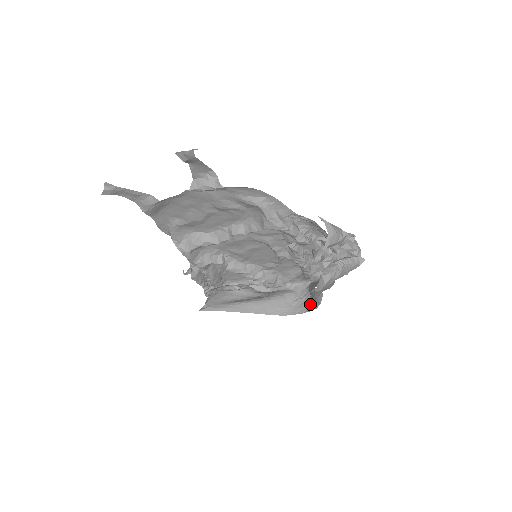
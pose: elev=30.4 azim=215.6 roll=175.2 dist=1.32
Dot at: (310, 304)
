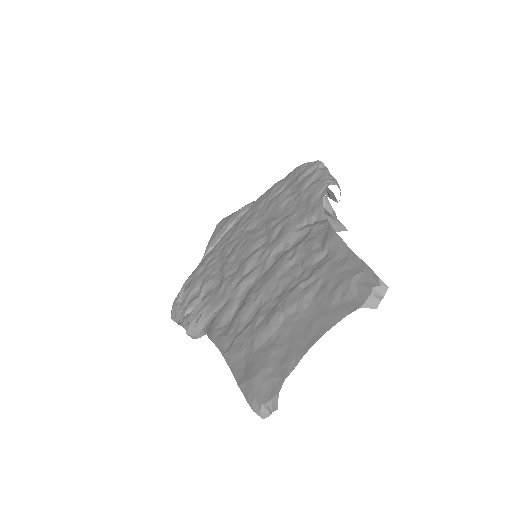
Dot at: occluded
